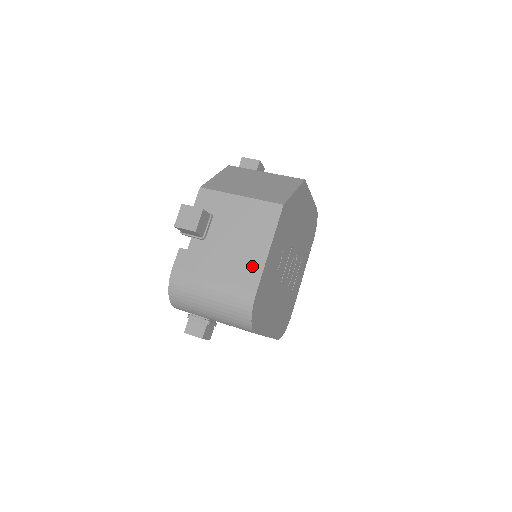
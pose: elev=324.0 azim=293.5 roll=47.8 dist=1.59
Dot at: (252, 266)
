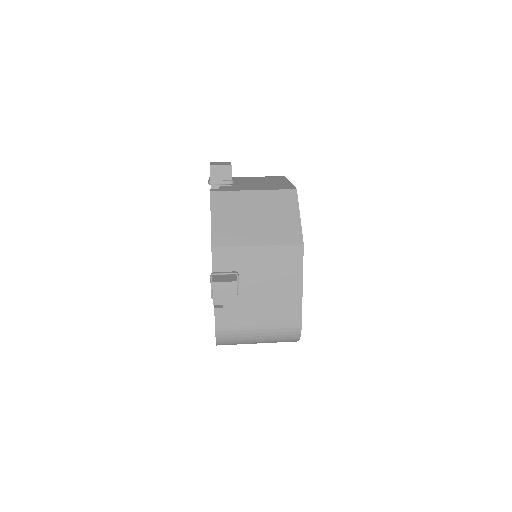
Dot at: (291, 305)
